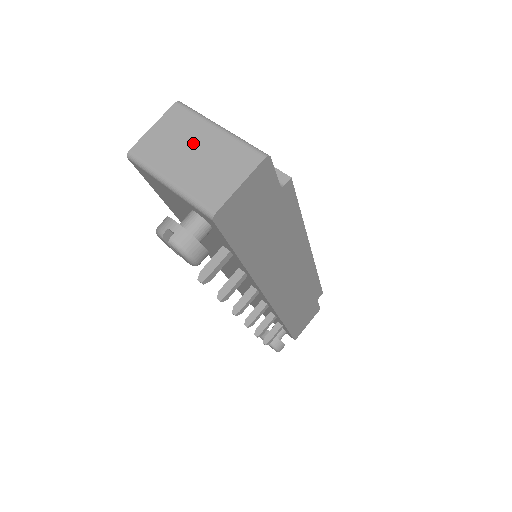
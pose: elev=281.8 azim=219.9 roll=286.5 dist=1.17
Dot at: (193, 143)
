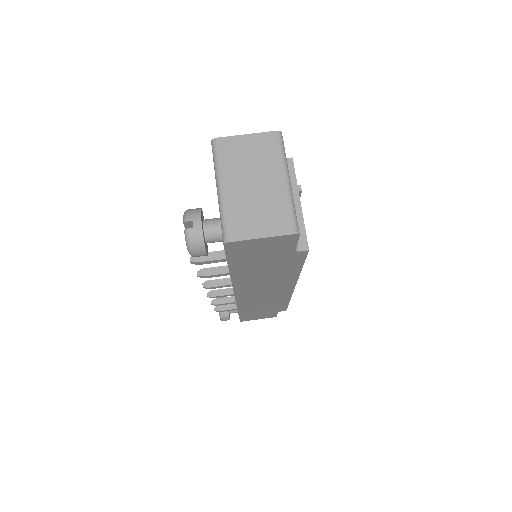
Dot at: (261, 175)
